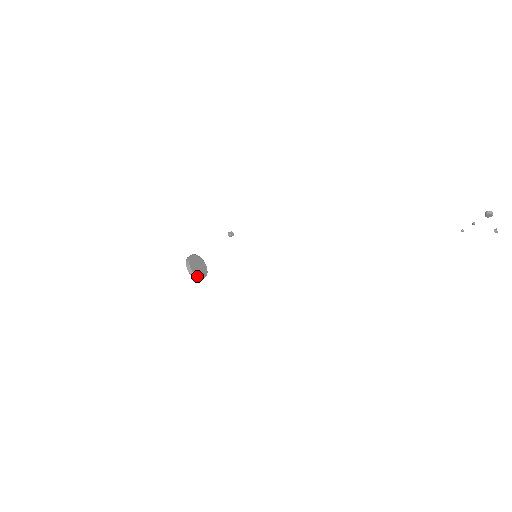
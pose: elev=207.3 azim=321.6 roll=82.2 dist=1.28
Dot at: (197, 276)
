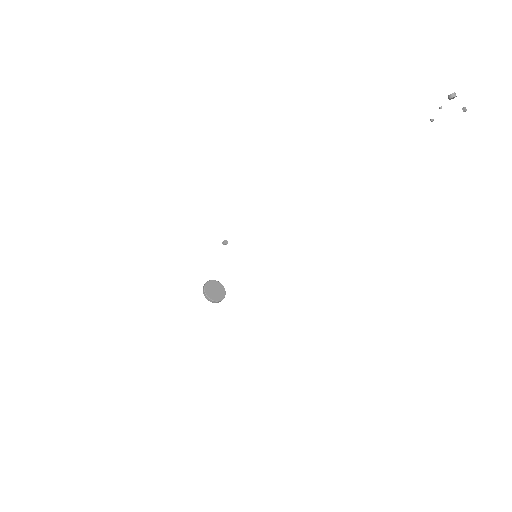
Dot at: (219, 301)
